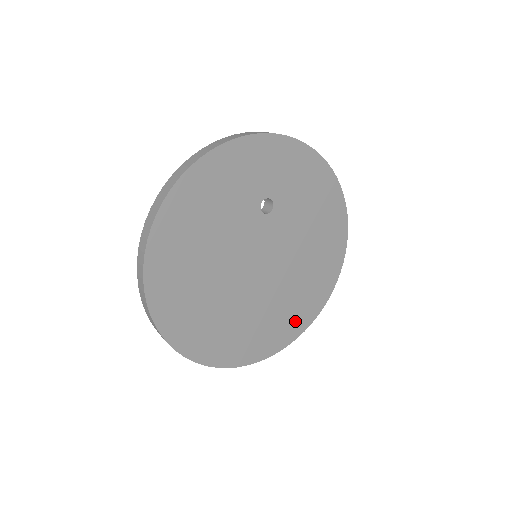
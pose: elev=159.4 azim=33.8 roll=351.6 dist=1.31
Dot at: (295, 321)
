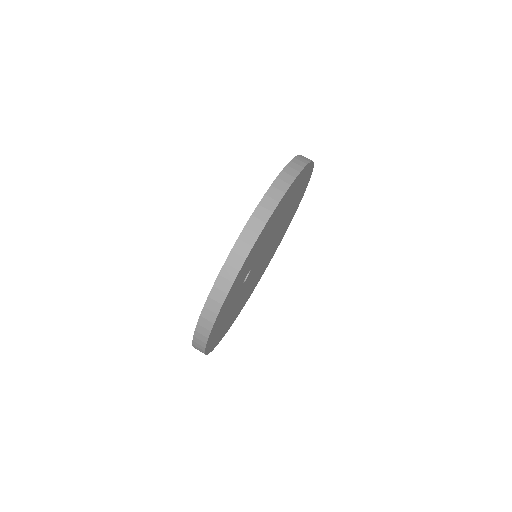
Dot at: (299, 198)
